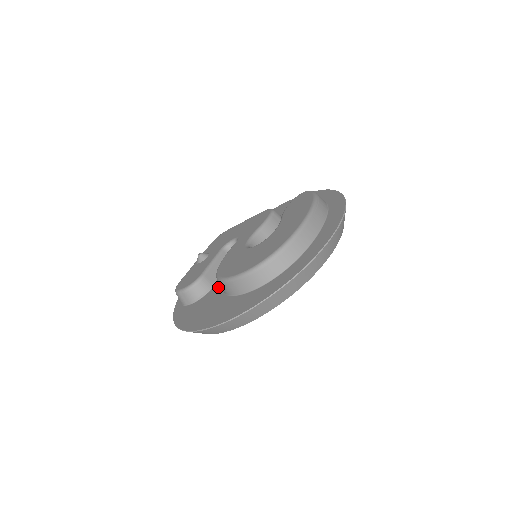
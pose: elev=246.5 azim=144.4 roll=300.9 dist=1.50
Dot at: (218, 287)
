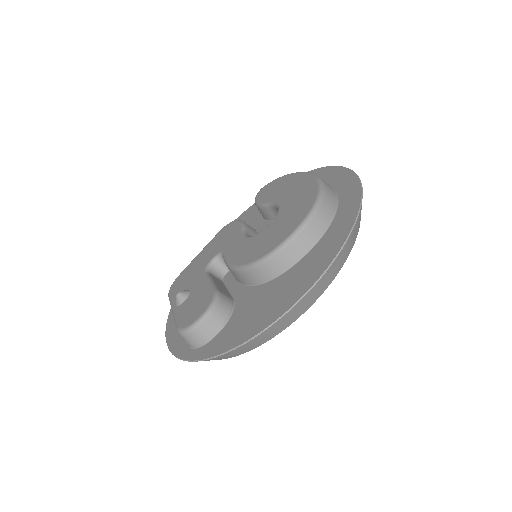
Dot at: (245, 292)
